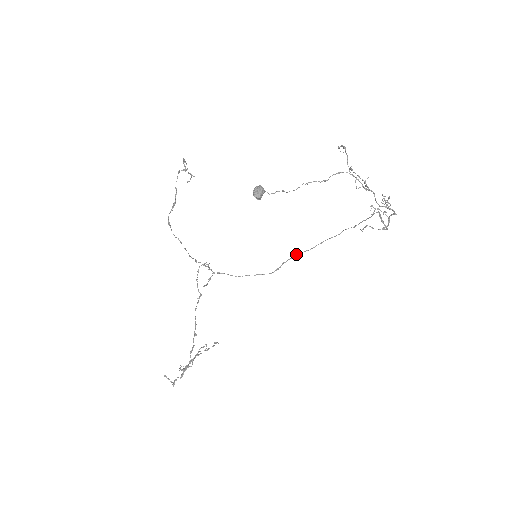
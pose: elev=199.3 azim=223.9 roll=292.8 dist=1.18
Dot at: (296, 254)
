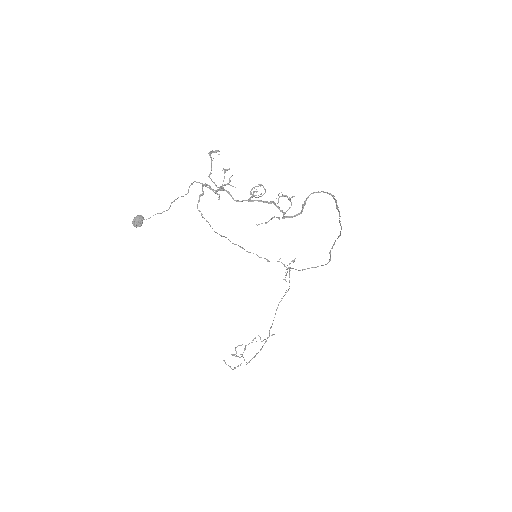
Dot at: (334, 242)
